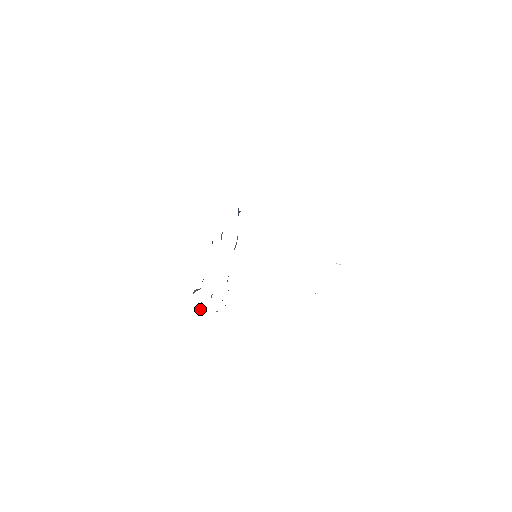
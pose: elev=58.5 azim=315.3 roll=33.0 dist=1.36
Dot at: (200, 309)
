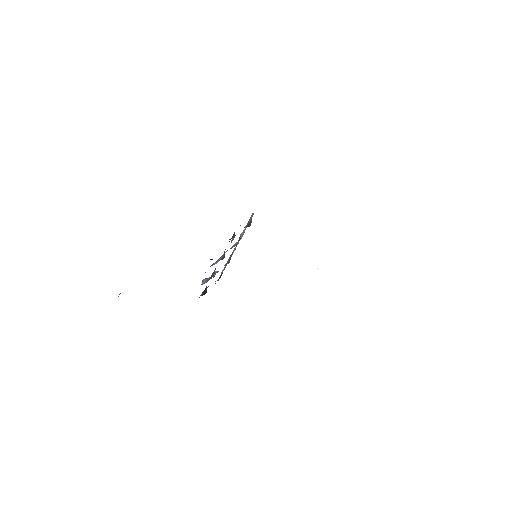
Dot at: (205, 292)
